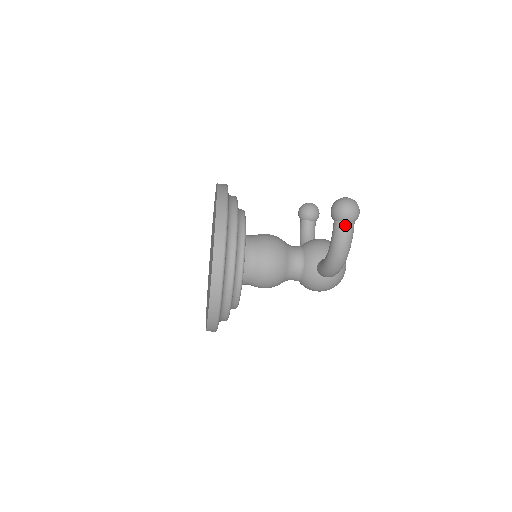
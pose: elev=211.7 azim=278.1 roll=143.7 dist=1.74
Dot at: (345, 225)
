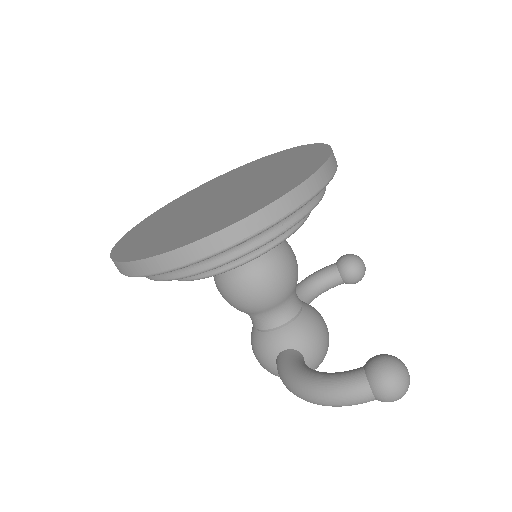
Dot at: (366, 393)
